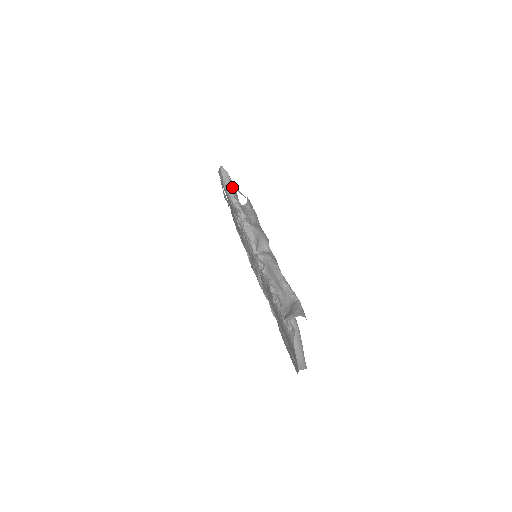
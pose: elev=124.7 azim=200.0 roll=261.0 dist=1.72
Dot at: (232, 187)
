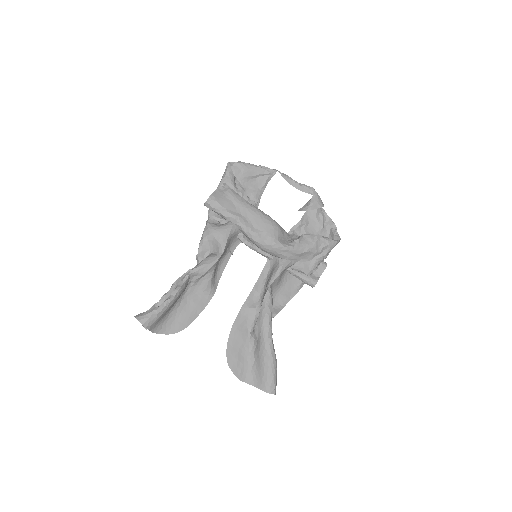
Dot at: (221, 184)
